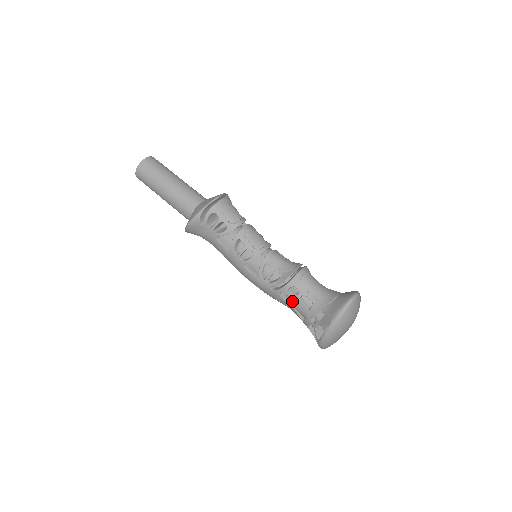
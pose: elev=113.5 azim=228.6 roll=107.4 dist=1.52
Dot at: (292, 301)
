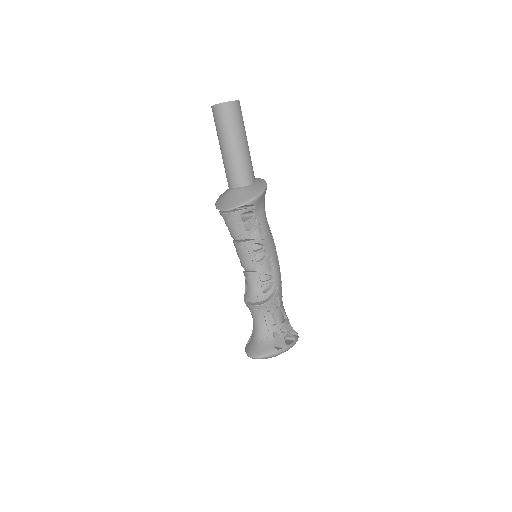
Dot at: occluded
